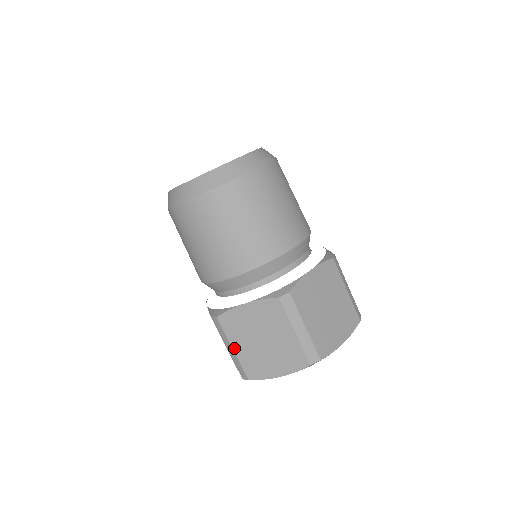
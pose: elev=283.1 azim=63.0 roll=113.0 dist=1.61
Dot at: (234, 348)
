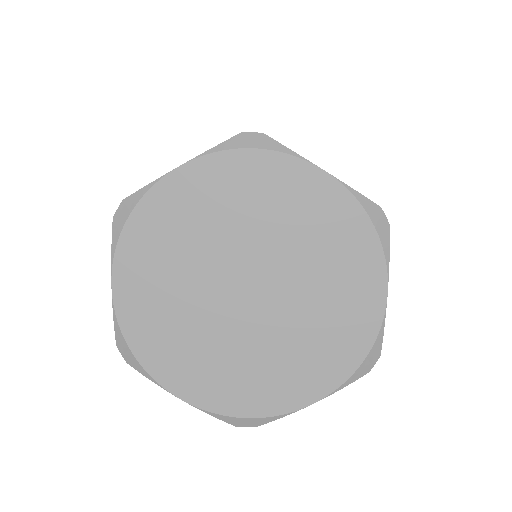
Dot at: occluded
